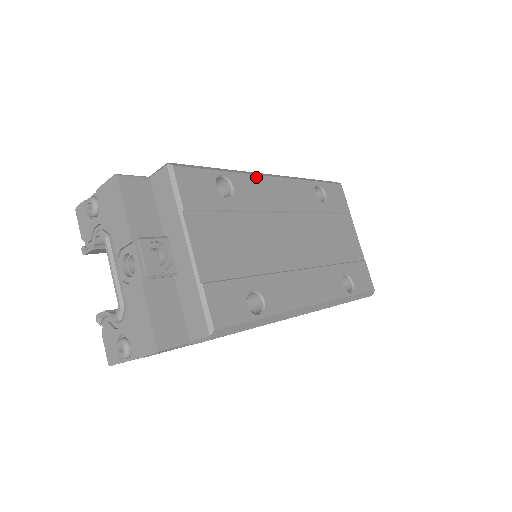
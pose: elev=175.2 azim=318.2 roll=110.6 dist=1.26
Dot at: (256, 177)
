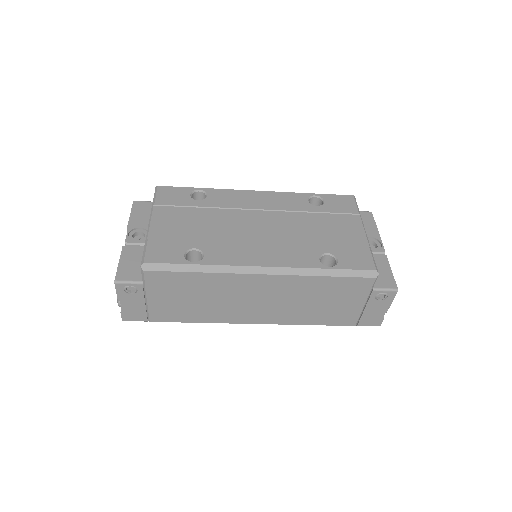
Dot at: (235, 191)
